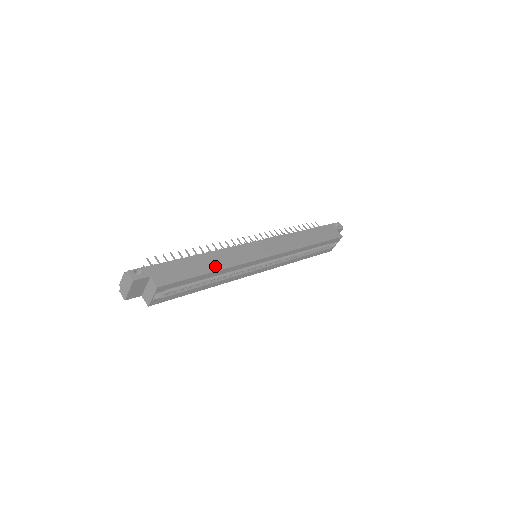
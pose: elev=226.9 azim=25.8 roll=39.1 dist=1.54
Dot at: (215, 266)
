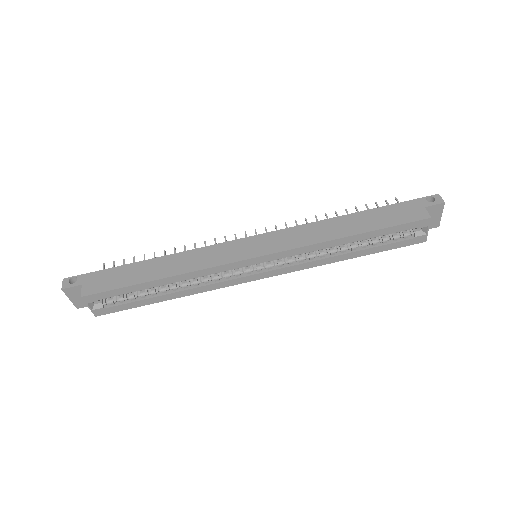
Dot at: (166, 272)
